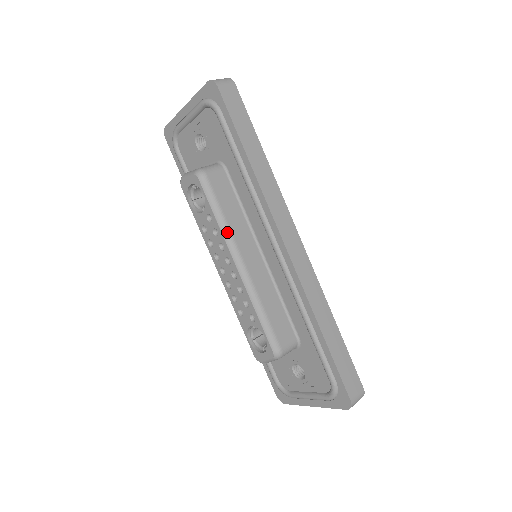
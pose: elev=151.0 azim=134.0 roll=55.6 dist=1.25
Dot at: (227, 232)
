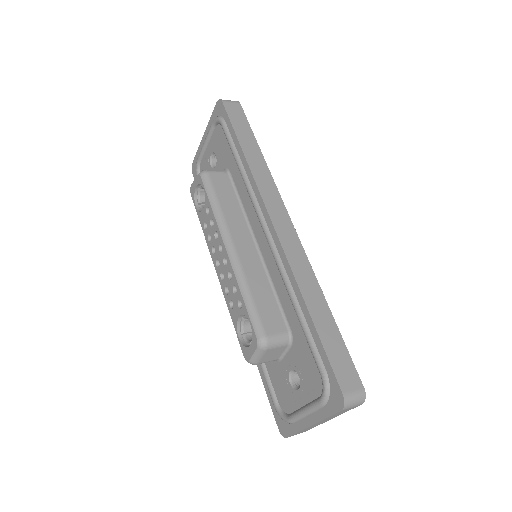
Dot at: (221, 219)
